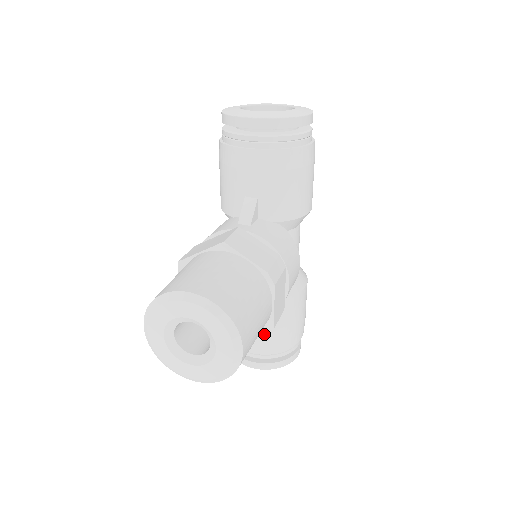
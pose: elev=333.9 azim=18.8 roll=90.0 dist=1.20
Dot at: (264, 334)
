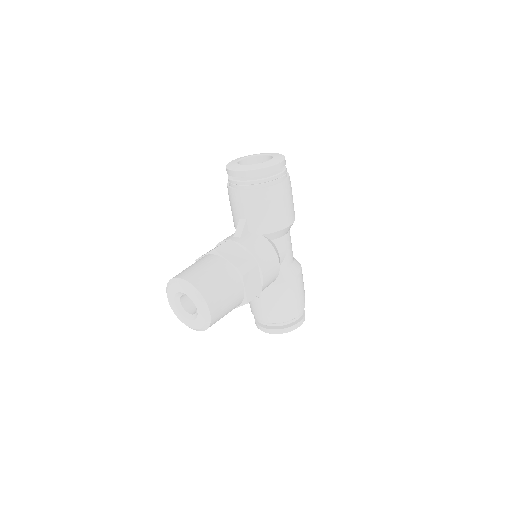
Dot at: (266, 309)
